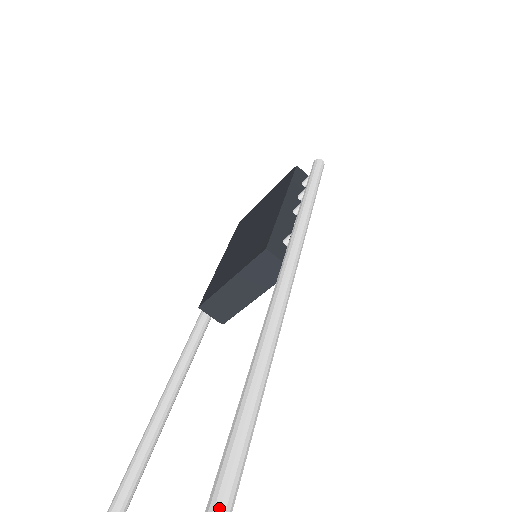
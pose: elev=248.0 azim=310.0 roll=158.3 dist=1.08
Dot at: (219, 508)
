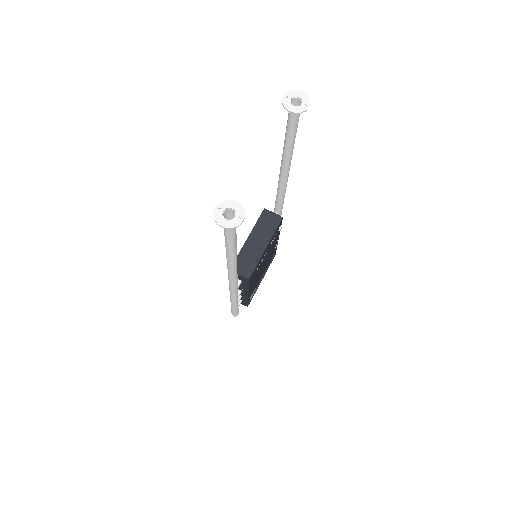
Dot at: occluded
